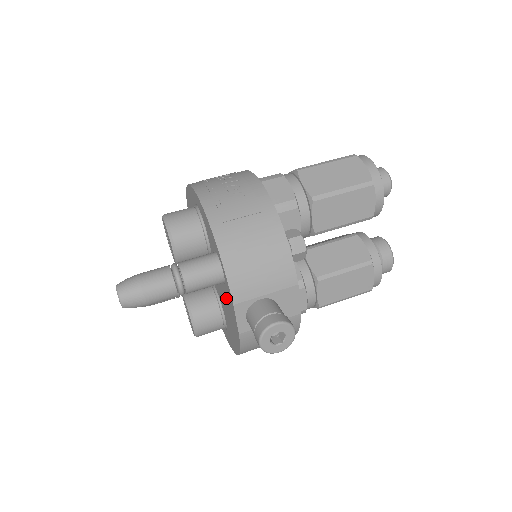
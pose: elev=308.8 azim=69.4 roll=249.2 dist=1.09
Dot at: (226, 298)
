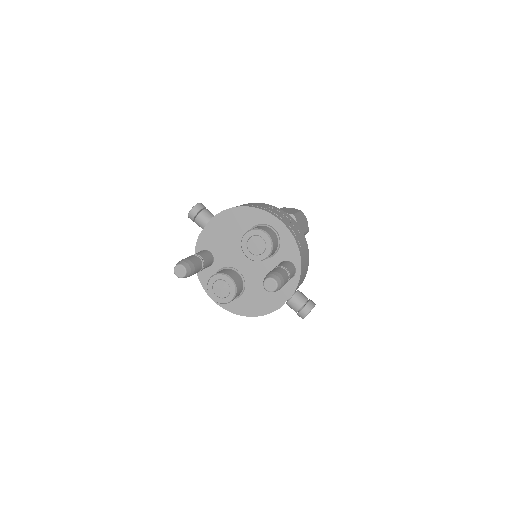
Dot at: occluded
